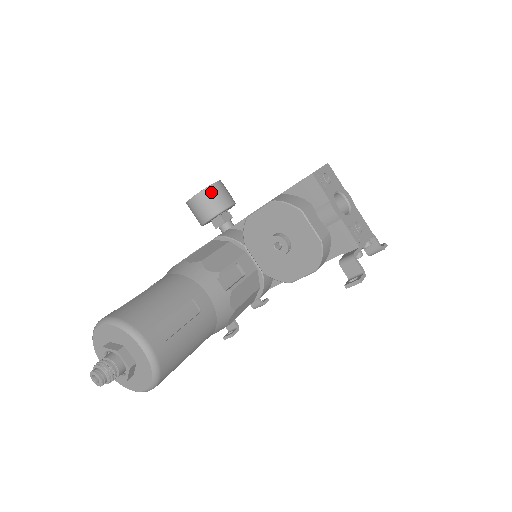
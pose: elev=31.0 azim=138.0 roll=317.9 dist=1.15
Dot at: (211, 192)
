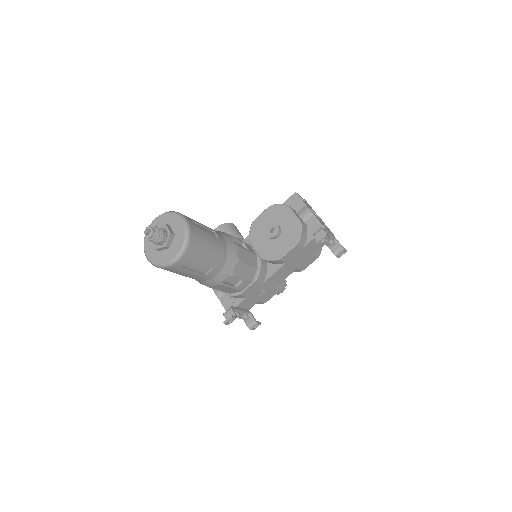
Dot at: (229, 225)
